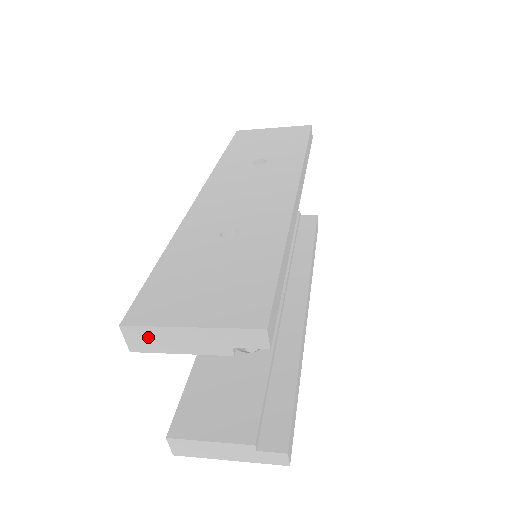
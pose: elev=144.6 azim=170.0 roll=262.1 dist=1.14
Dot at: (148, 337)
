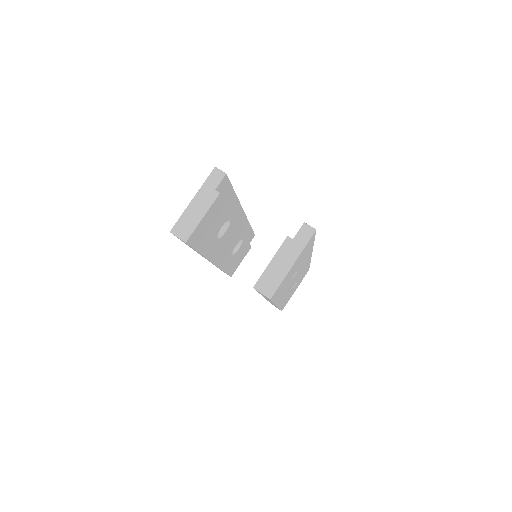
Dot at: (184, 224)
